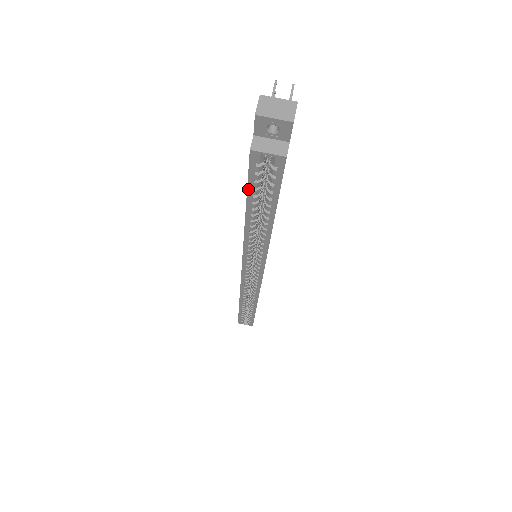
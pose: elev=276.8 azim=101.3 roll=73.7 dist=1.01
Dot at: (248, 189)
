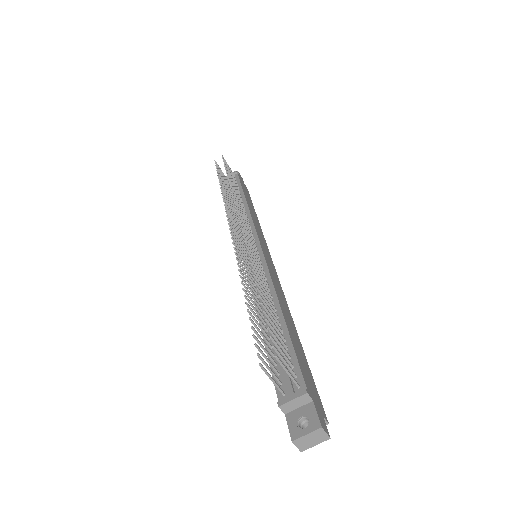
Dot at: occluded
